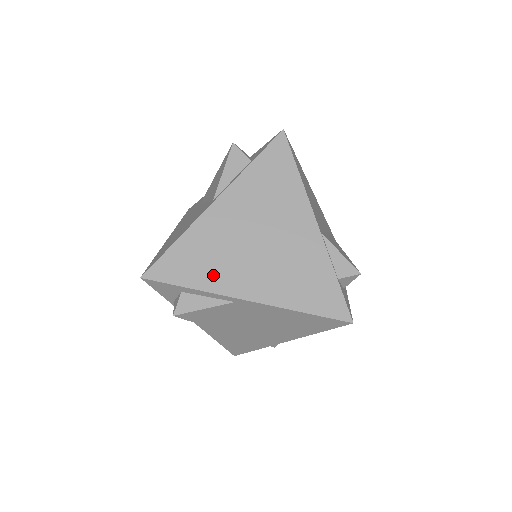
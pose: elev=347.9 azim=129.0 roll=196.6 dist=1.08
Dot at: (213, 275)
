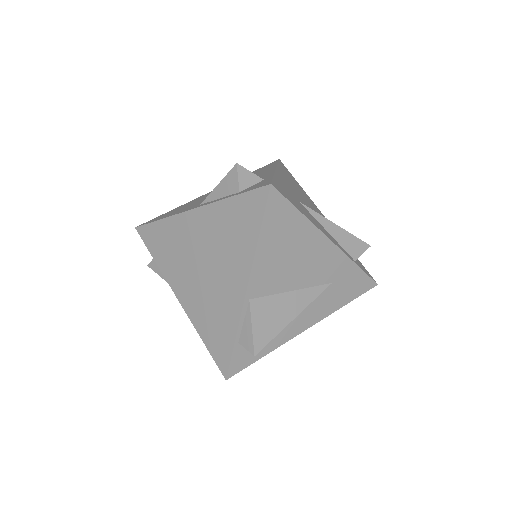
Dot at: (168, 263)
